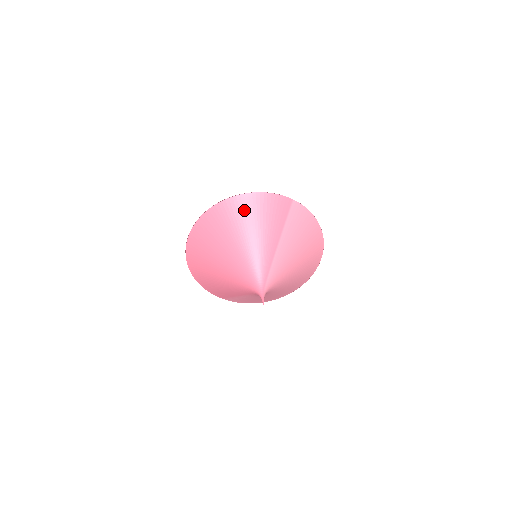
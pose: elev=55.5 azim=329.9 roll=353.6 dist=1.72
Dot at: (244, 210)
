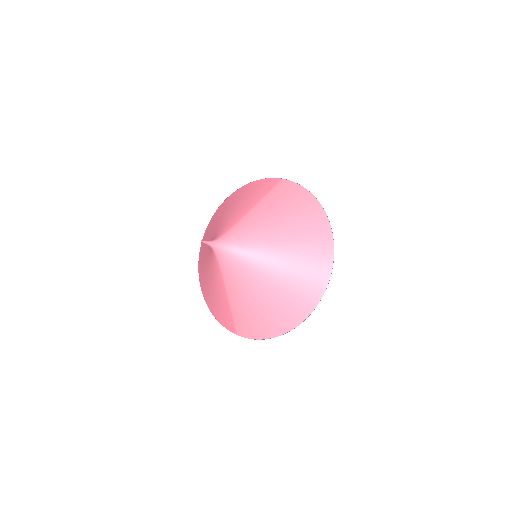
Dot at: (233, 198)
